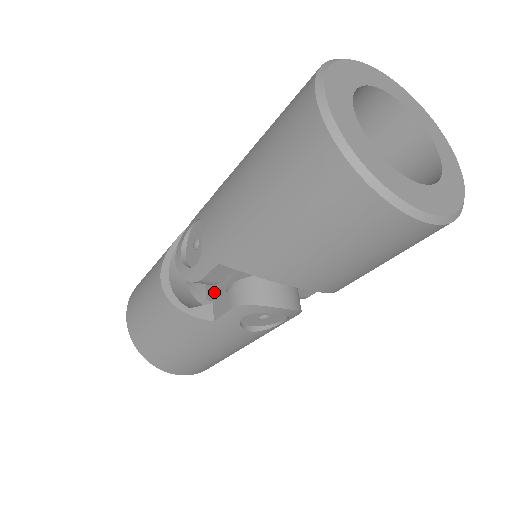
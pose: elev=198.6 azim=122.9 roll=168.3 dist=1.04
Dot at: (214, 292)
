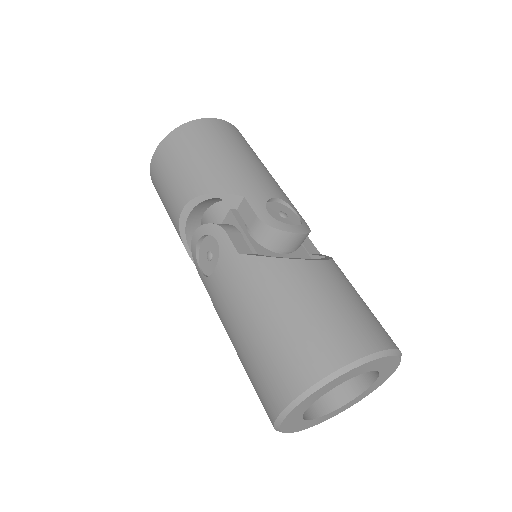
Dot at: occluded
